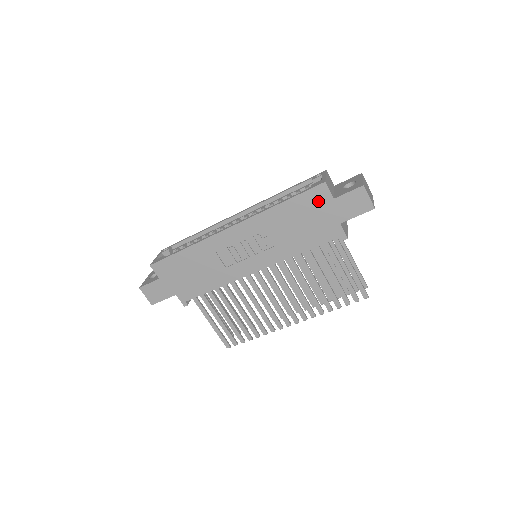
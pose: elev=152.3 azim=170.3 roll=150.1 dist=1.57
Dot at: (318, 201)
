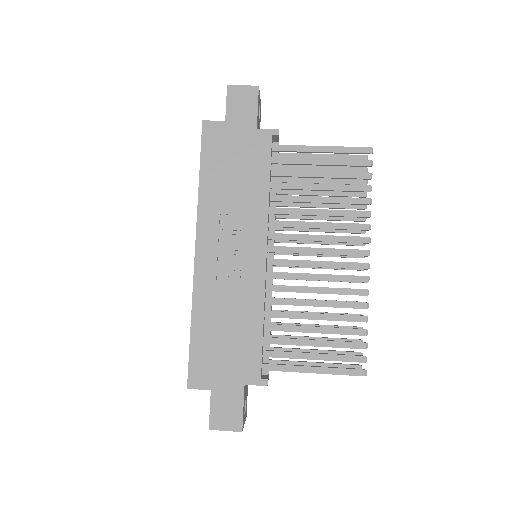
Dot at: (219, 138)
